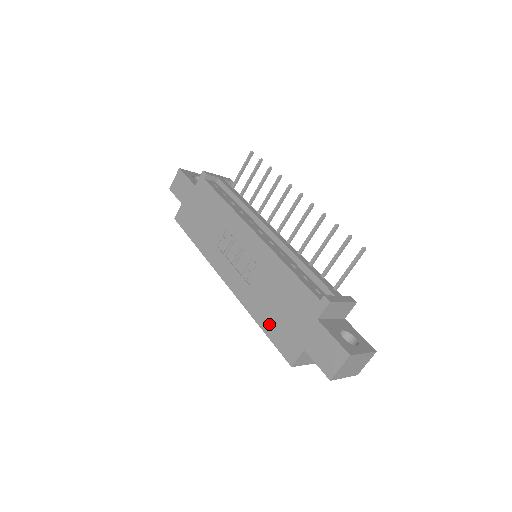
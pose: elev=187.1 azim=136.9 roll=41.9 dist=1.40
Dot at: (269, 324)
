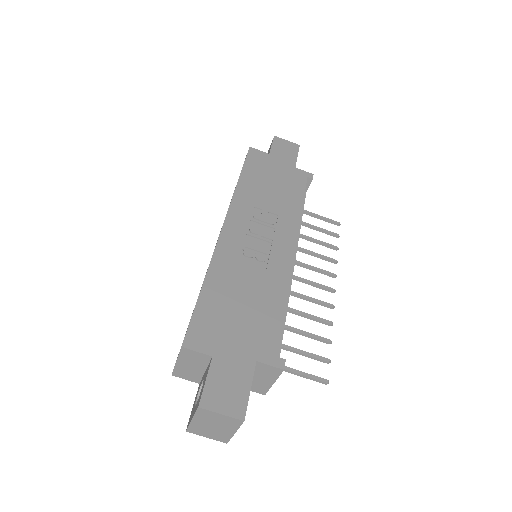
Dot at: (213, 299)
